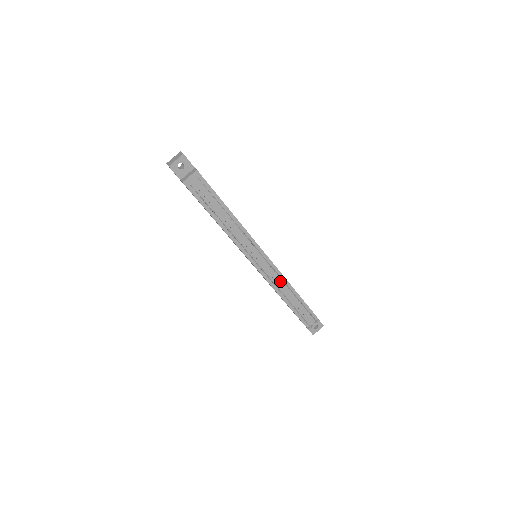
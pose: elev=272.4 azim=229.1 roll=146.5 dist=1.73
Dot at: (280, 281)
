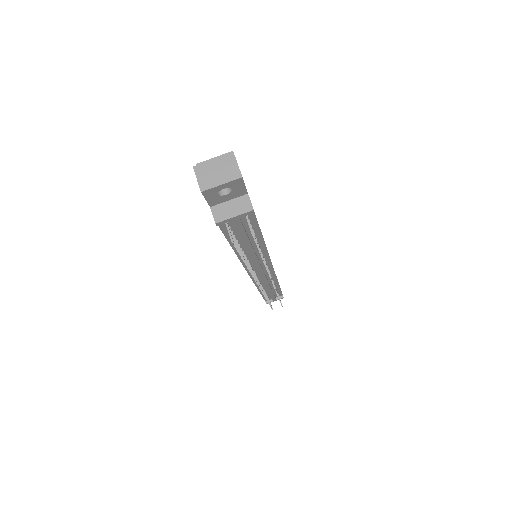
Dot at: (269, 281)
